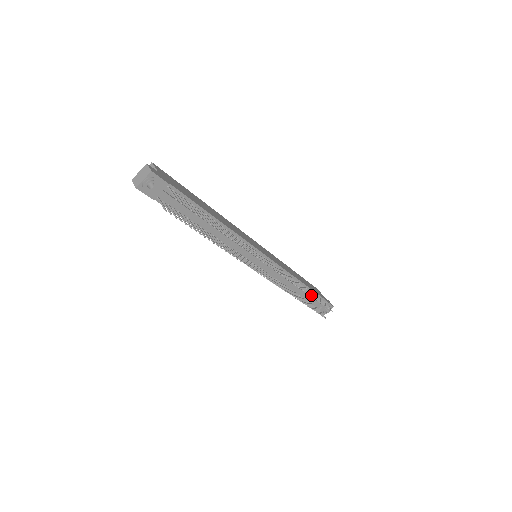
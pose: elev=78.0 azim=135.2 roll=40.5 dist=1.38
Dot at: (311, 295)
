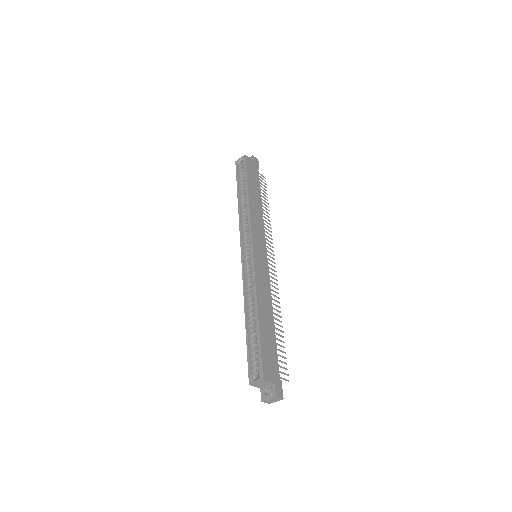
Dot at: occluded
